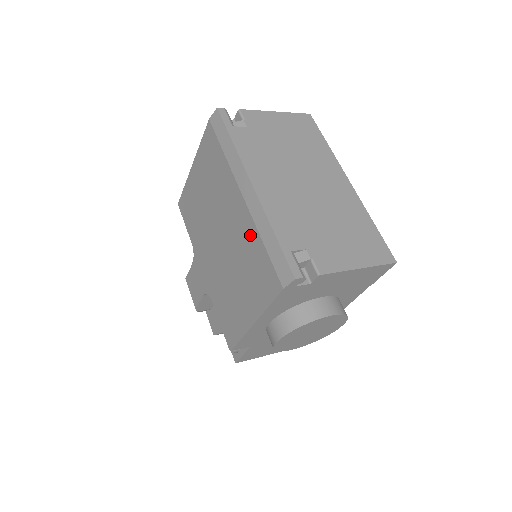
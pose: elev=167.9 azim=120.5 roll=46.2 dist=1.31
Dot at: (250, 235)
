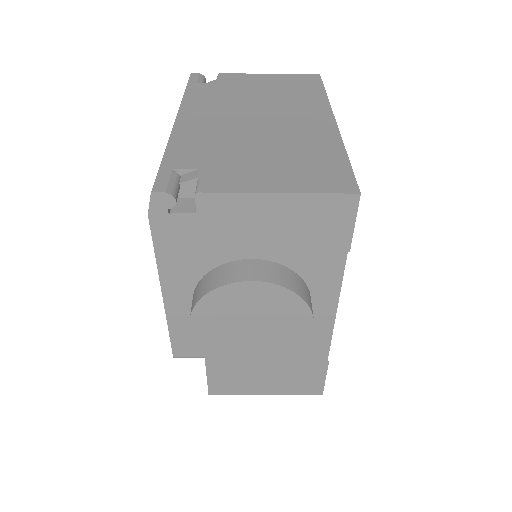
Dot at: occluded
